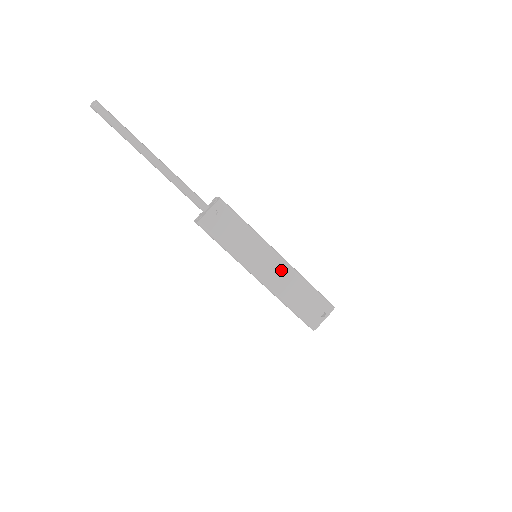
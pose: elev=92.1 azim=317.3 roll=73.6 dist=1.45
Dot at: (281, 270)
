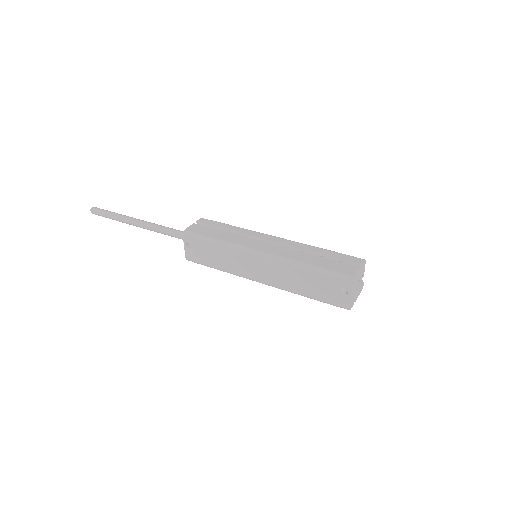
Dot at: (271, 266)
